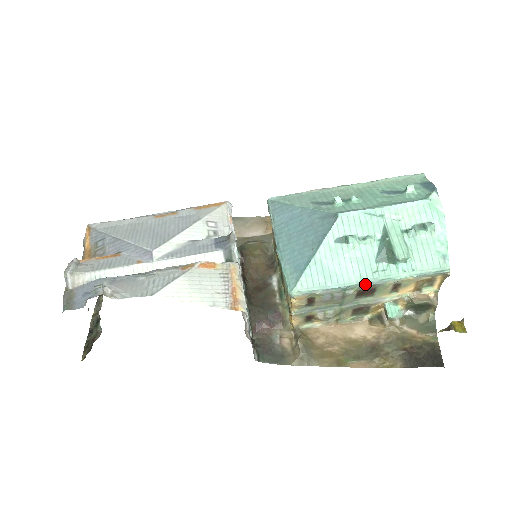
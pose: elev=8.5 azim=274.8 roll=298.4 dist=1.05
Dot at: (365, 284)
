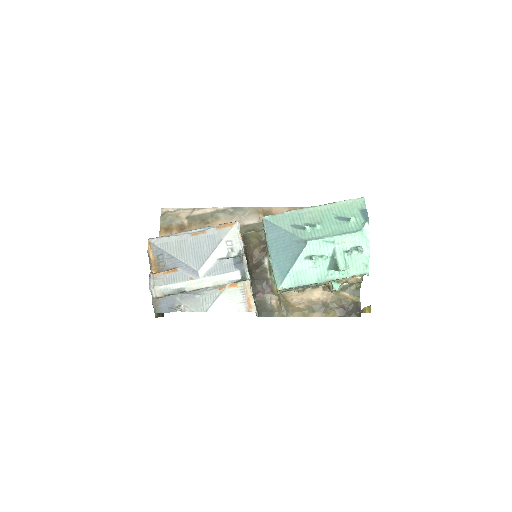
Dot at: occluded
